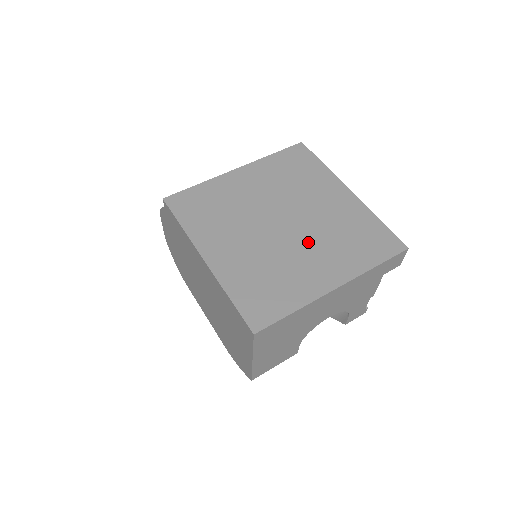
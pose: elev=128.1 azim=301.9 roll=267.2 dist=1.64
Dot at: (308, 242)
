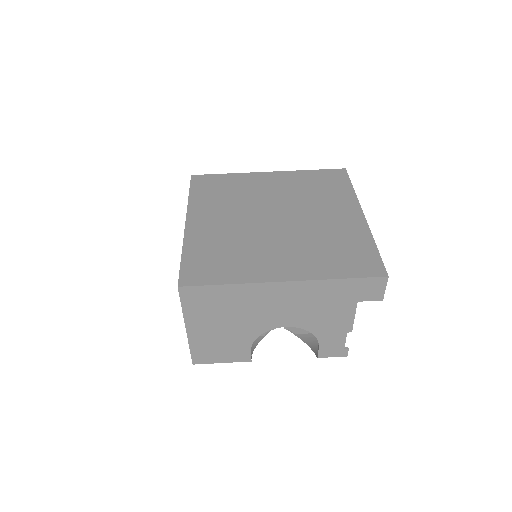
Dot at: (287, 239)
